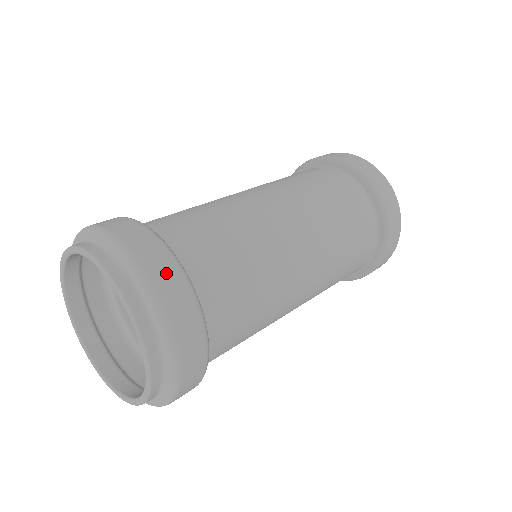
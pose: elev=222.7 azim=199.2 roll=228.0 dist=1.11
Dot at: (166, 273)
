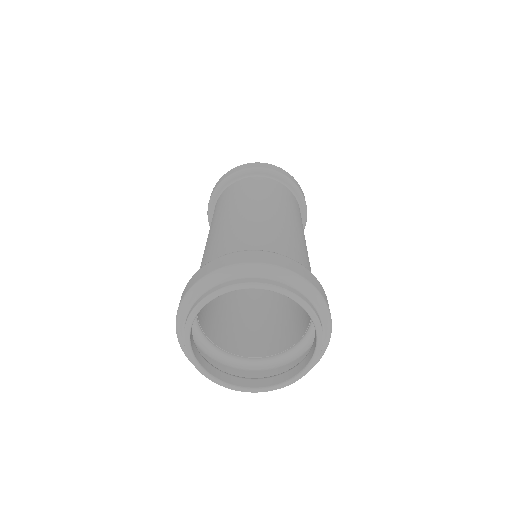
Dot at: occluded
